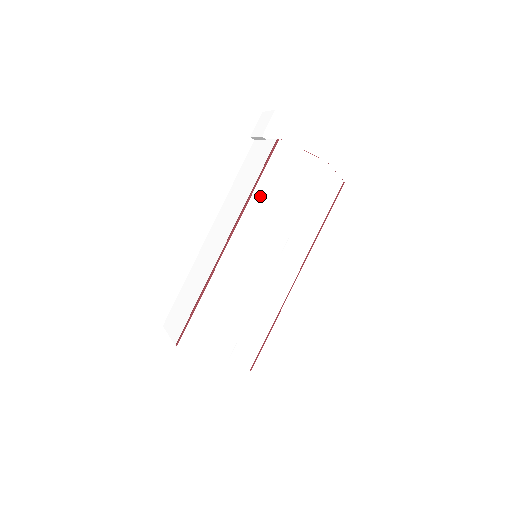
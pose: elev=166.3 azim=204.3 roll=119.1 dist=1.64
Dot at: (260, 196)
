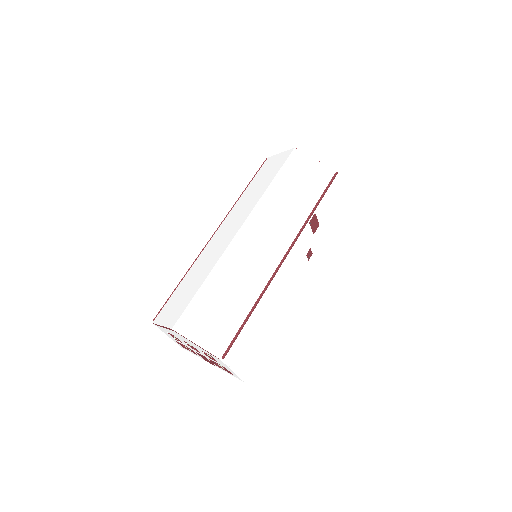
Dot at: (245, 194)
